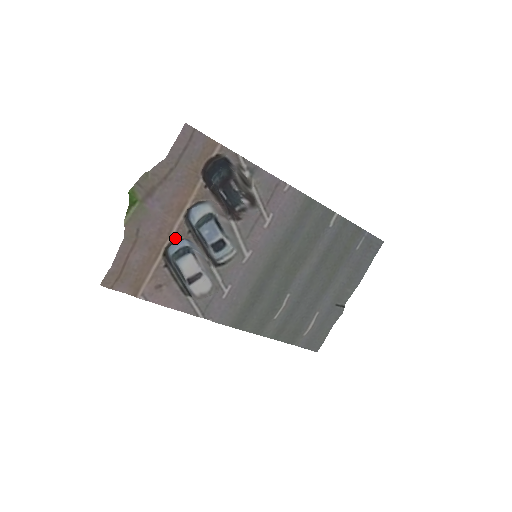
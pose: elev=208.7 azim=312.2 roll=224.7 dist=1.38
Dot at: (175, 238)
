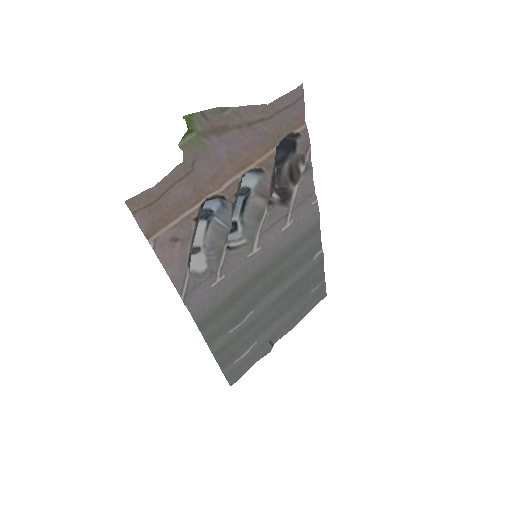
Dot at: (222, 193)
